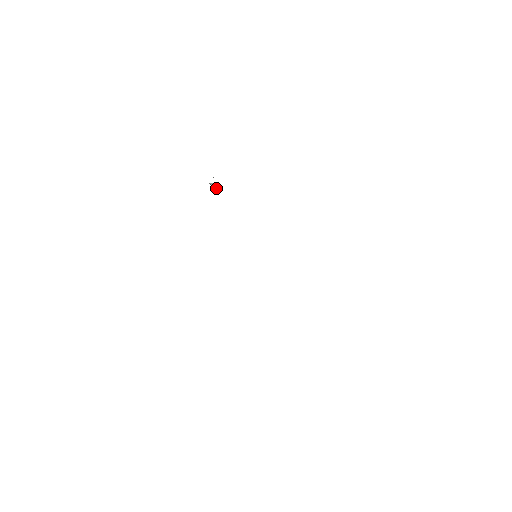
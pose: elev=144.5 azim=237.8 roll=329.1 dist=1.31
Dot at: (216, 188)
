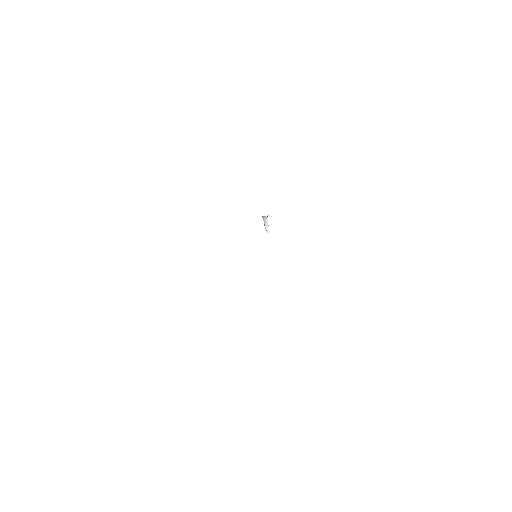
Dot at: (267, 226)
